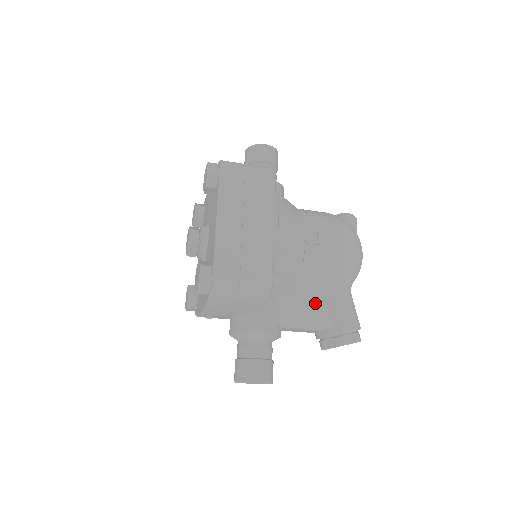
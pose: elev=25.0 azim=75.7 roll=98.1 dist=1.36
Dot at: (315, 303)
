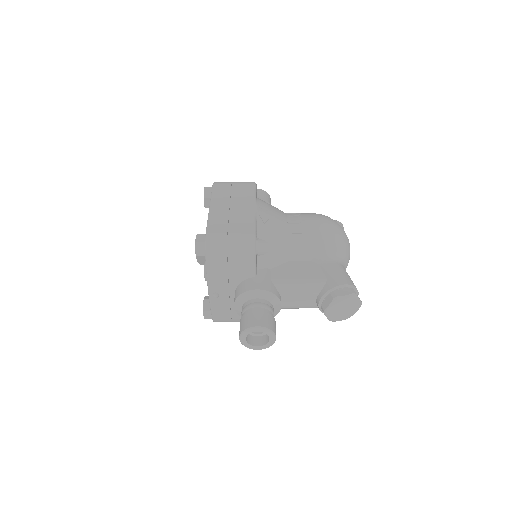
Dot at: (307, 270)
